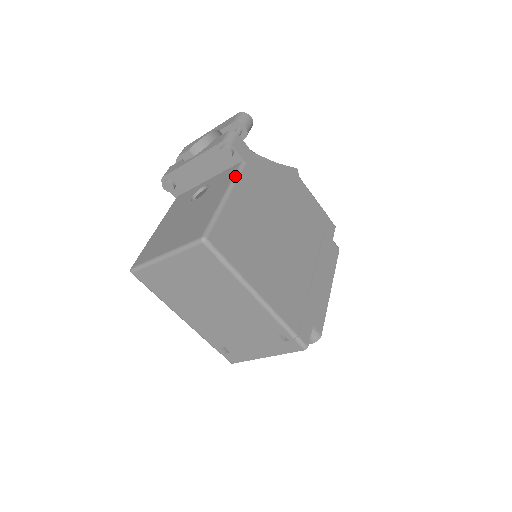
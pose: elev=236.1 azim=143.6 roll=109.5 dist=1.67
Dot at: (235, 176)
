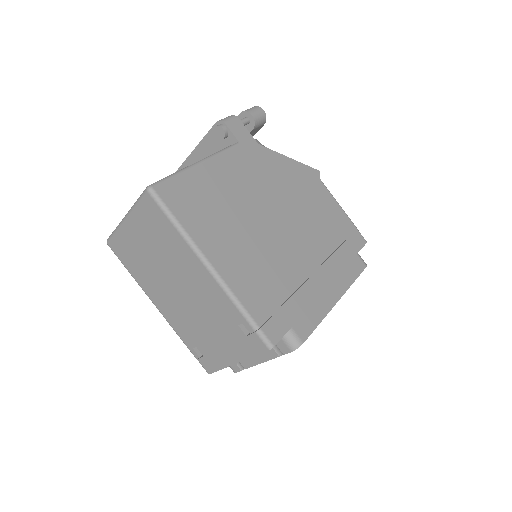
Dot at: (220, 150)
